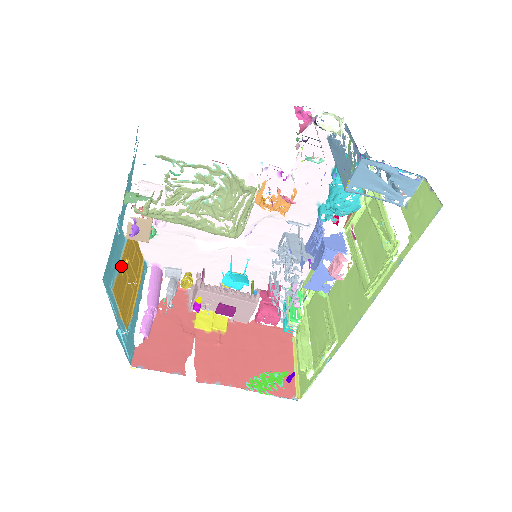
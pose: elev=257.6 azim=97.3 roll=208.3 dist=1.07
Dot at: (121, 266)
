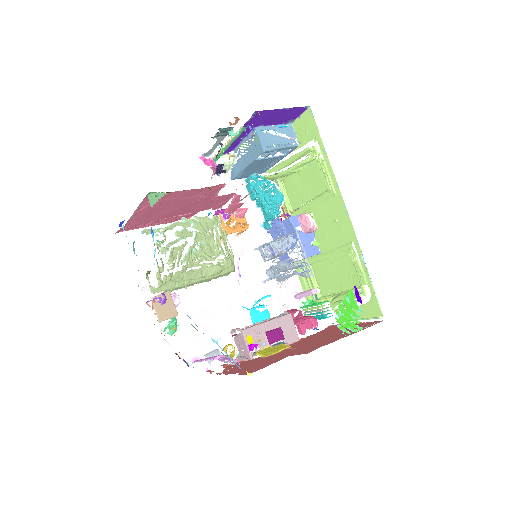
Dot at: occluded
